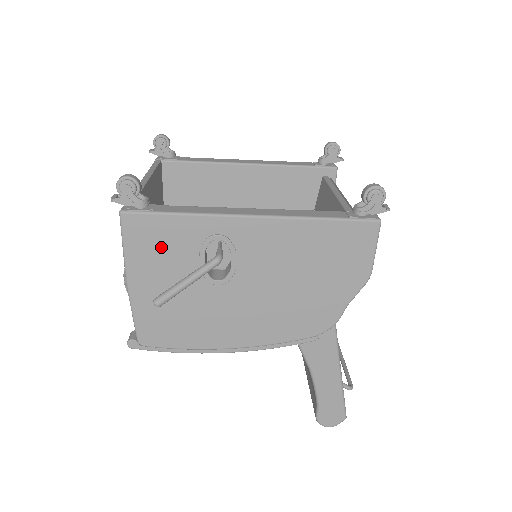
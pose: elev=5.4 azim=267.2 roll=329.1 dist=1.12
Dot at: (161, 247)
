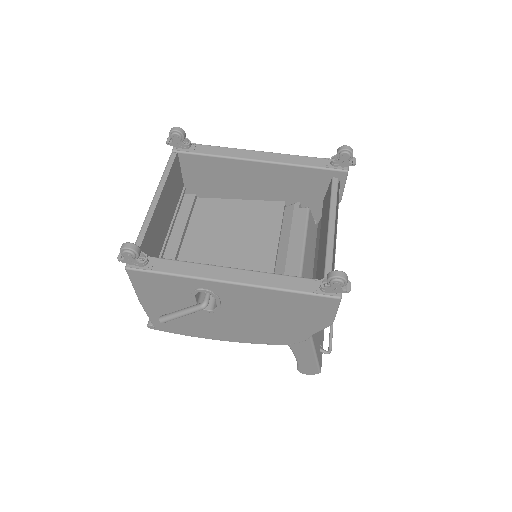
Dot at: (161, 289)
